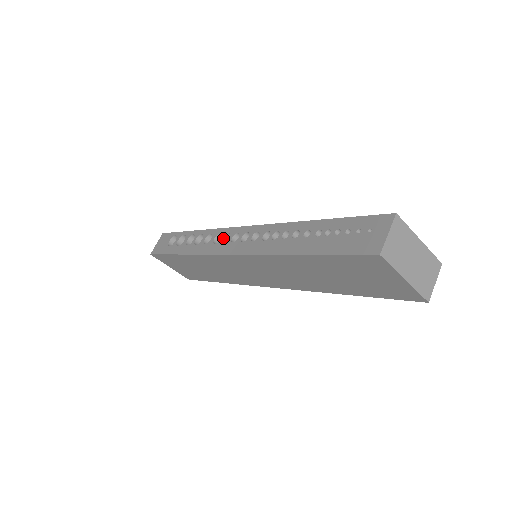
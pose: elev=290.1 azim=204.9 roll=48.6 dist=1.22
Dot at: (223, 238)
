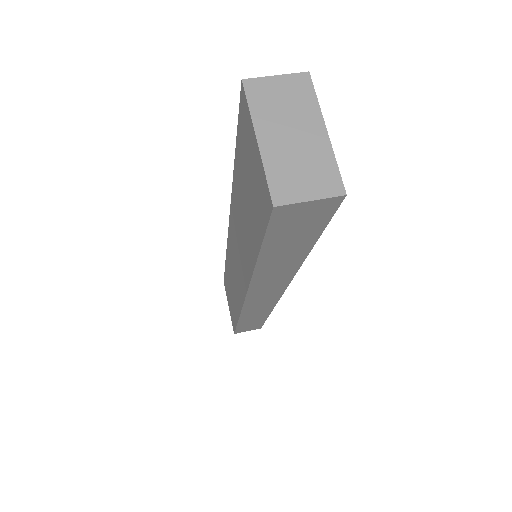
Dot at: occluded
